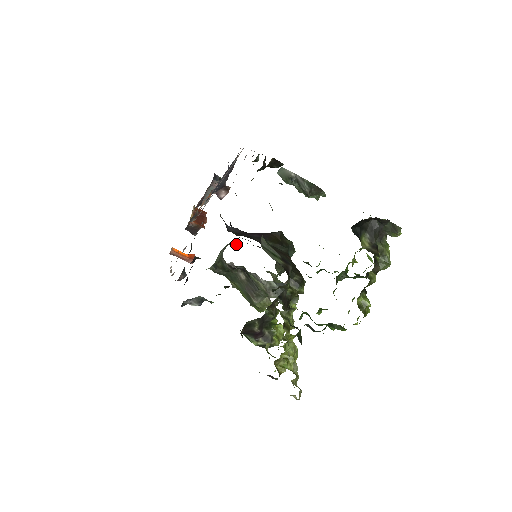
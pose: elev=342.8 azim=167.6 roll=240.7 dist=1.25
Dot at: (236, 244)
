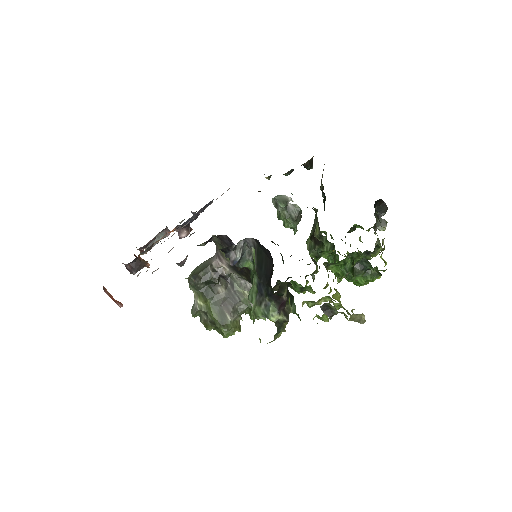
Dot at: occluded
